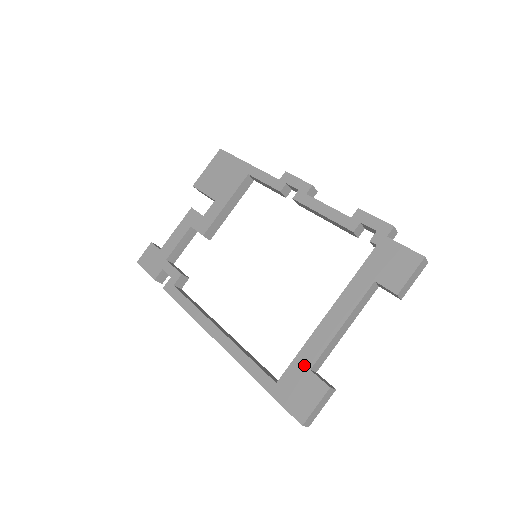
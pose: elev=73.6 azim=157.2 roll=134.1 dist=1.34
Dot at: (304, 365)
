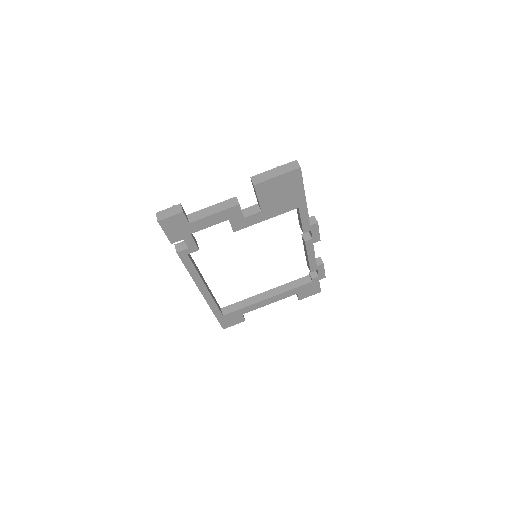
Dot at: (241, 313)
